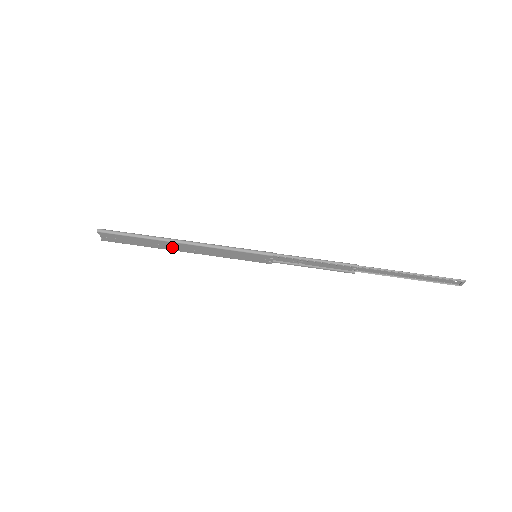
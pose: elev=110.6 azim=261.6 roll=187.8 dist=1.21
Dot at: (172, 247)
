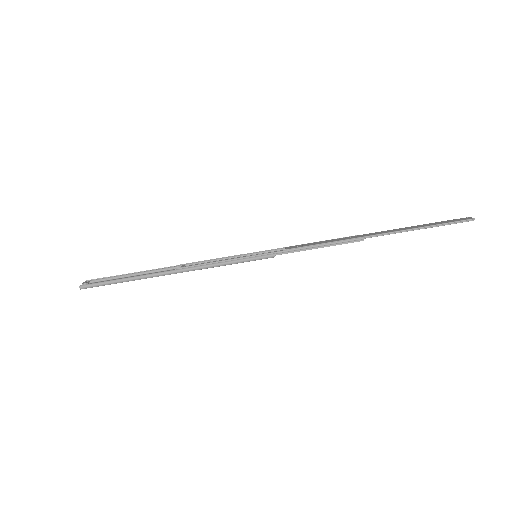
Dot at: occluded
